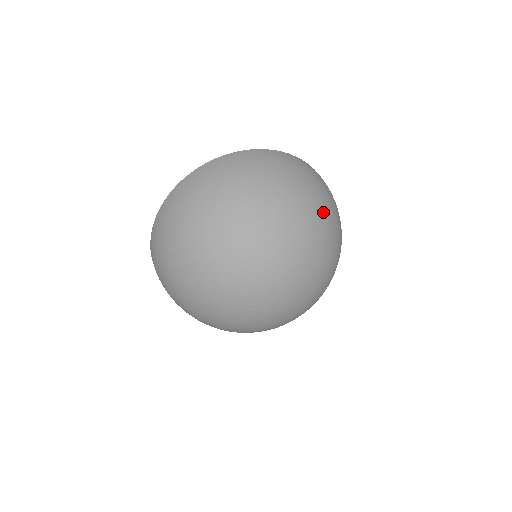
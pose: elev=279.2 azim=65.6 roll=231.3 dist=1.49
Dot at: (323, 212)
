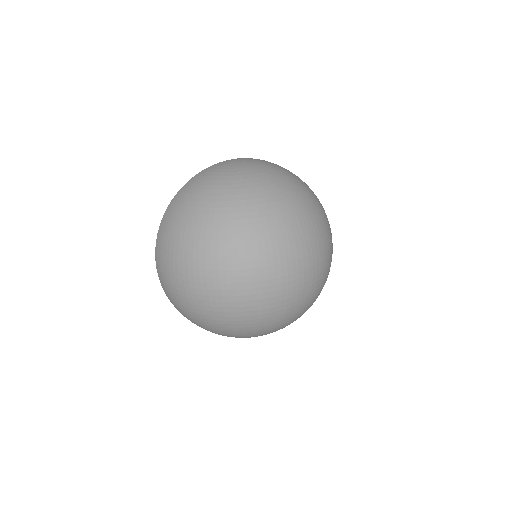
Dot at: (323, 213)
